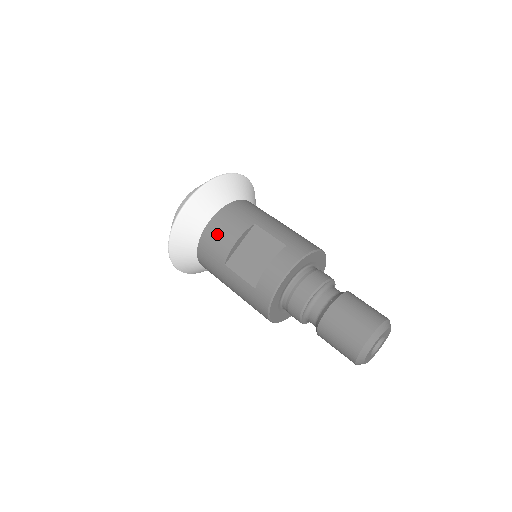
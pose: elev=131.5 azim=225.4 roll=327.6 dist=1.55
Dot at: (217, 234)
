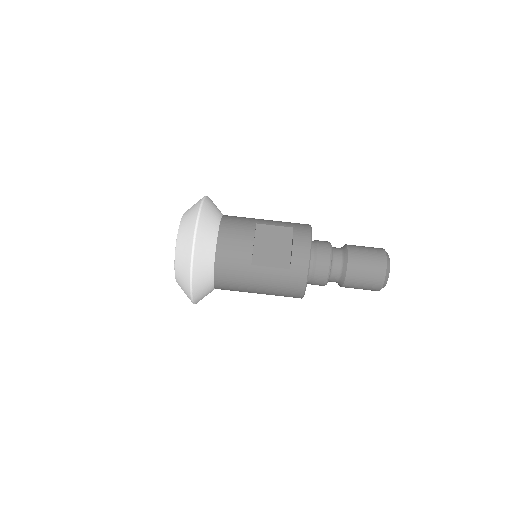
Dot at: (232, 243)
